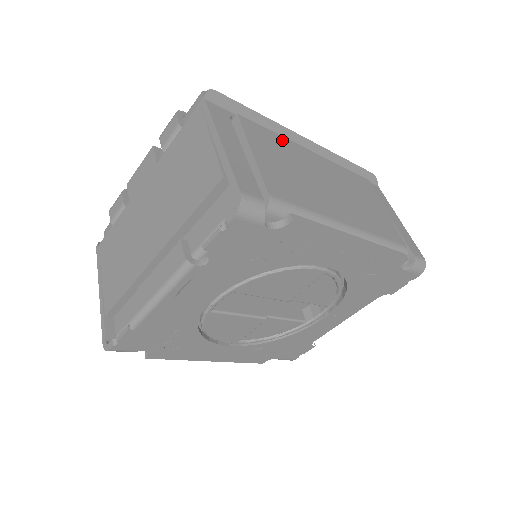
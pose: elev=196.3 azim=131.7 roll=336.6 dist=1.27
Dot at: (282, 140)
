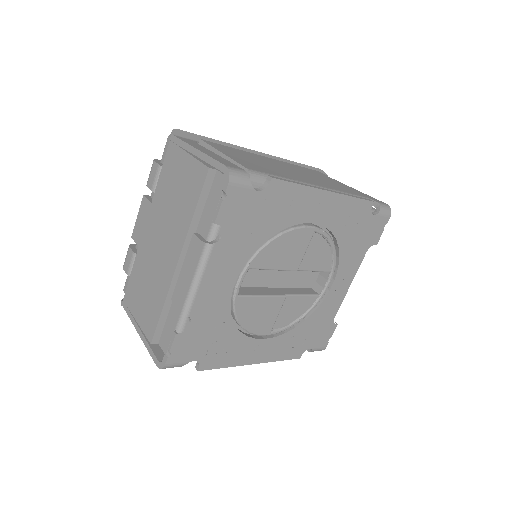
Dot at: (240, 151)
